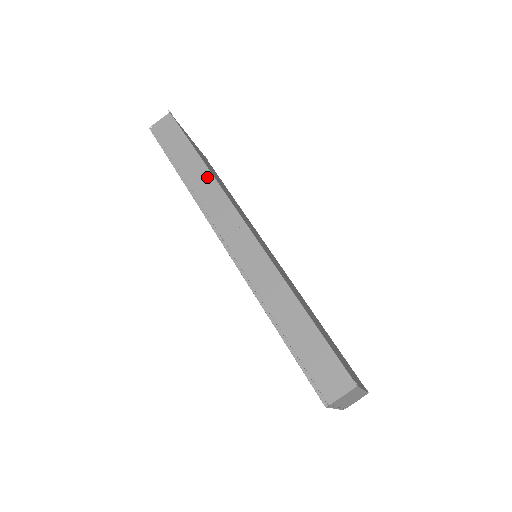
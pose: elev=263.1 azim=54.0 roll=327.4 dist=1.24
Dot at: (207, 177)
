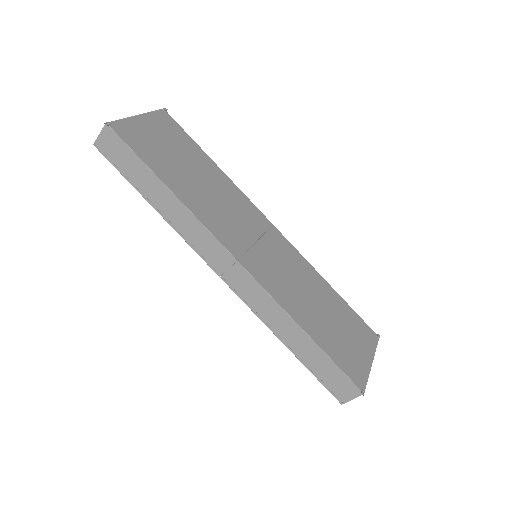
Dot at: (182, 210)
